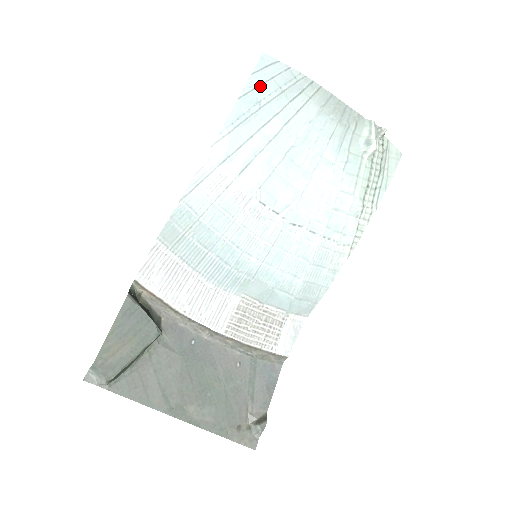
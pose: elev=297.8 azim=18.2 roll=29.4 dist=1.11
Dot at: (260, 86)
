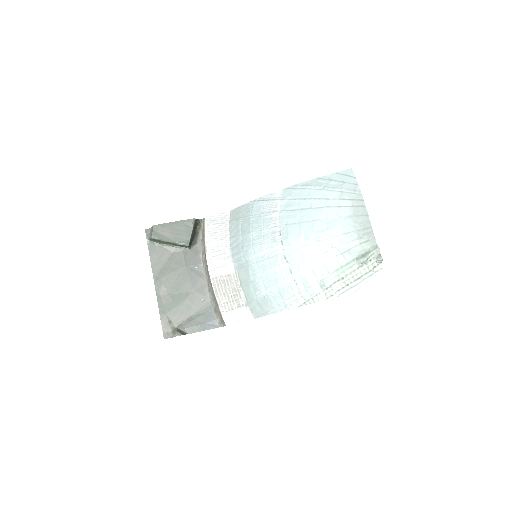
Dot at: (333, 181)
